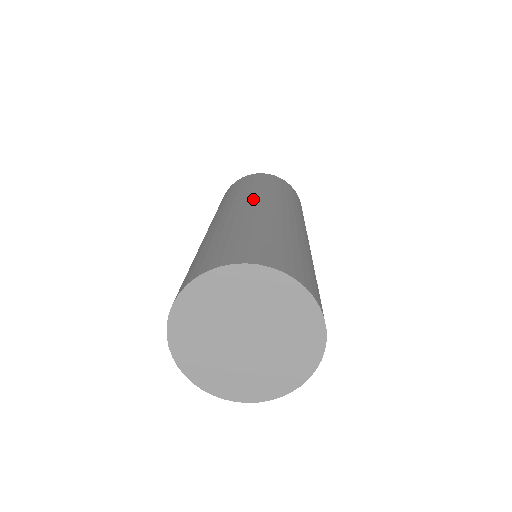
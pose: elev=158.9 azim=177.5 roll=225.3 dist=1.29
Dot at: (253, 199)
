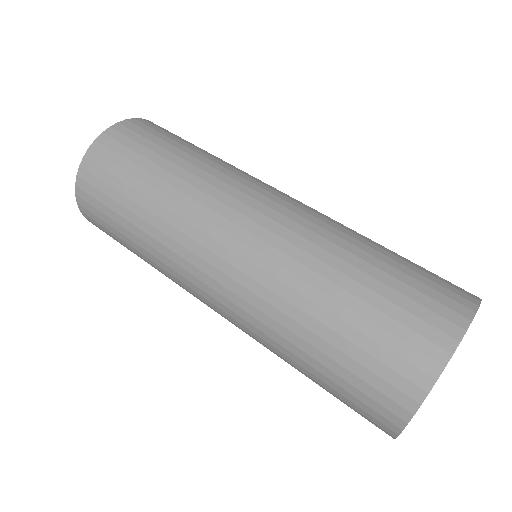
Dot at: (250, 191)
